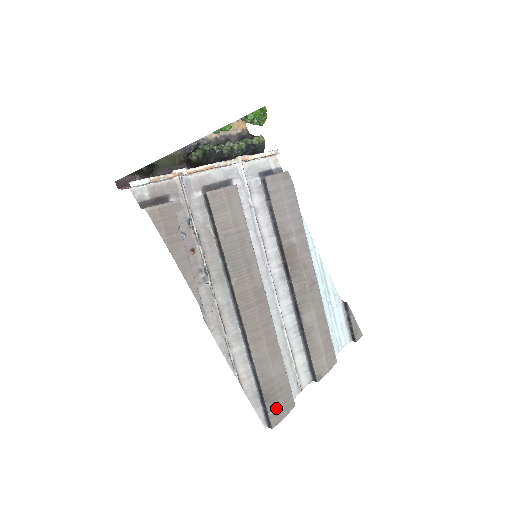
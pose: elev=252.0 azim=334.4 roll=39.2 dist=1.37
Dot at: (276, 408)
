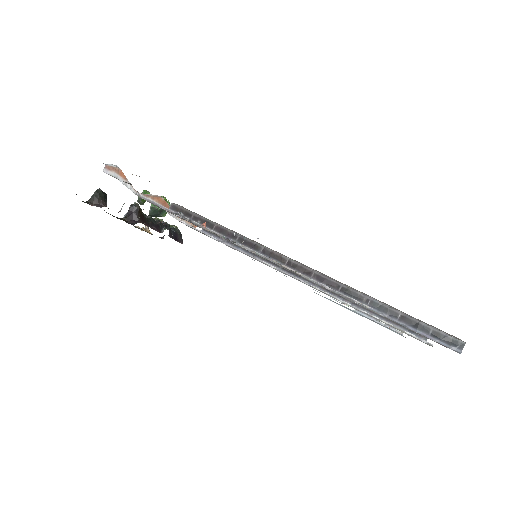
Dot at: occluded
